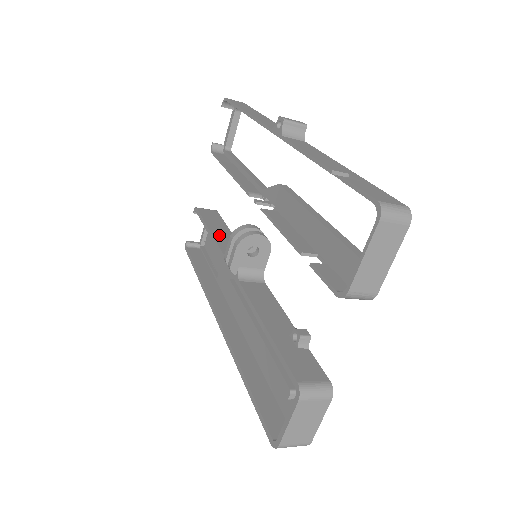
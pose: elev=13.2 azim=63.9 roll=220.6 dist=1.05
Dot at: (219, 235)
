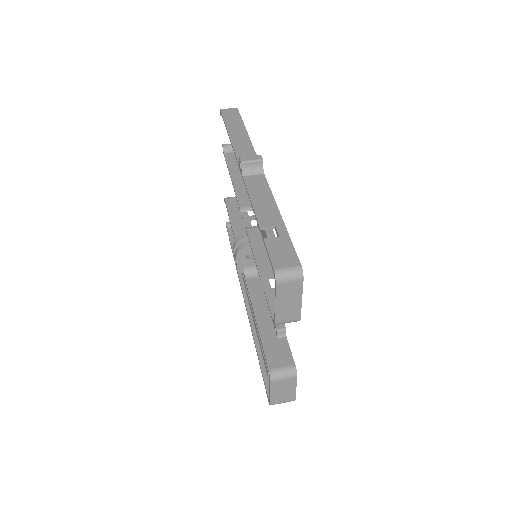
Dot at: (238, 228)
